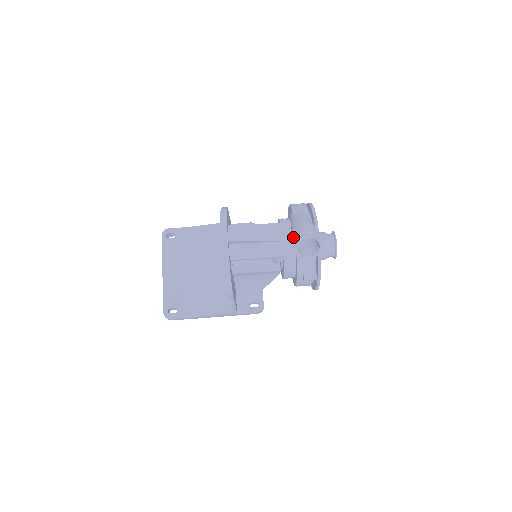
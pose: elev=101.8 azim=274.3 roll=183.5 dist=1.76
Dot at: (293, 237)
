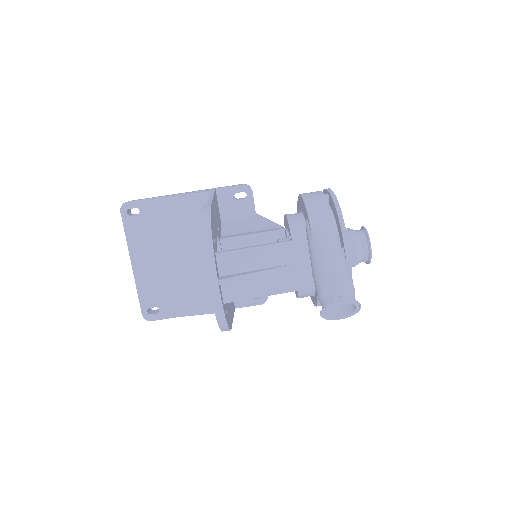
Dot at: (315, 286)
